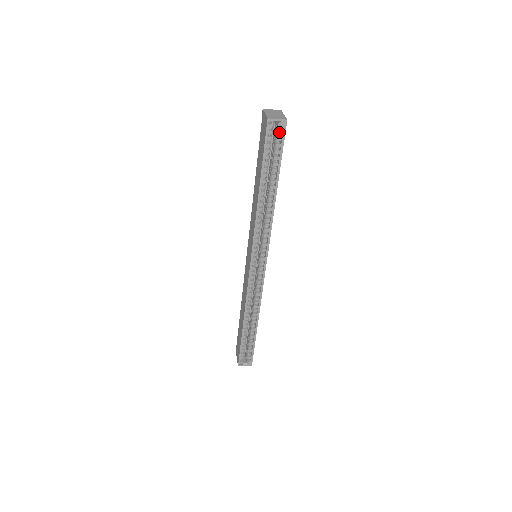
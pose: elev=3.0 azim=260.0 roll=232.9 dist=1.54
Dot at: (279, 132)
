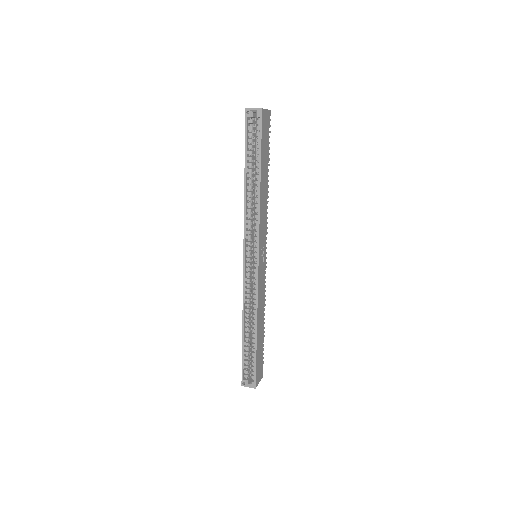
Dot at: (257, 121)
